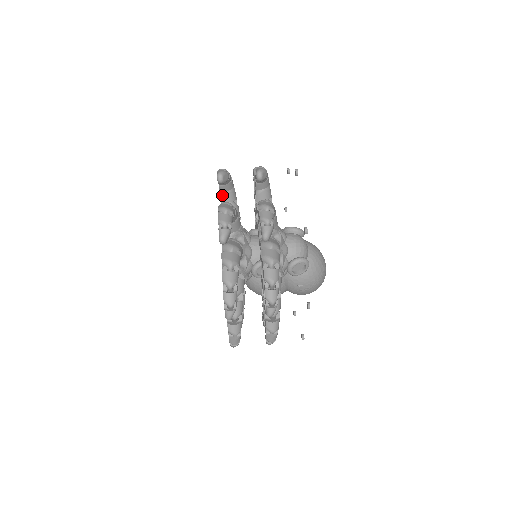
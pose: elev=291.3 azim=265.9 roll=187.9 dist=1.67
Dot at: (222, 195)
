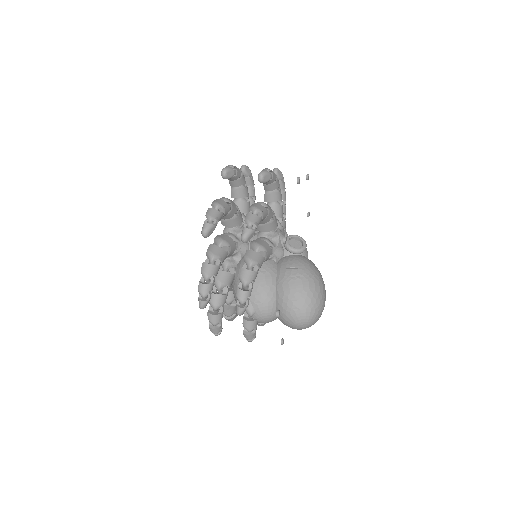
Dot at: occluded
